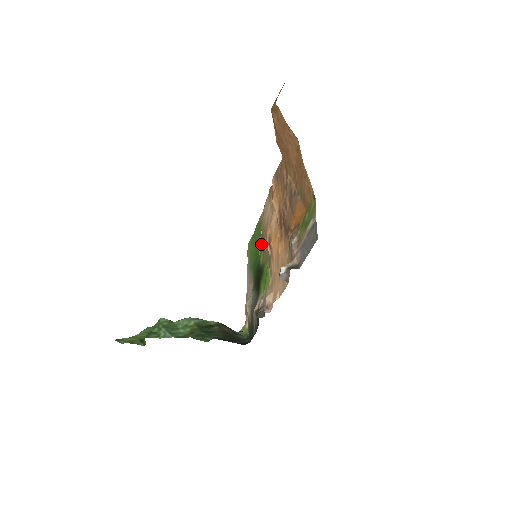
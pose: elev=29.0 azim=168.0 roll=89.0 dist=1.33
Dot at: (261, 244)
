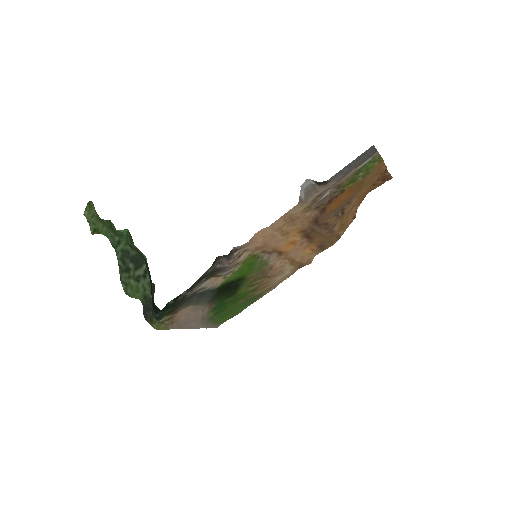
Dot at: (252, 289)
